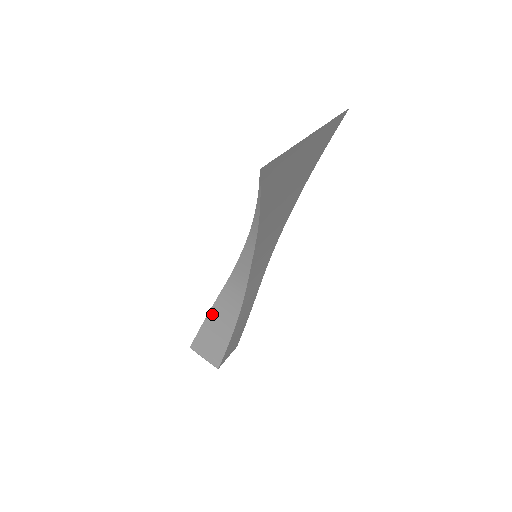
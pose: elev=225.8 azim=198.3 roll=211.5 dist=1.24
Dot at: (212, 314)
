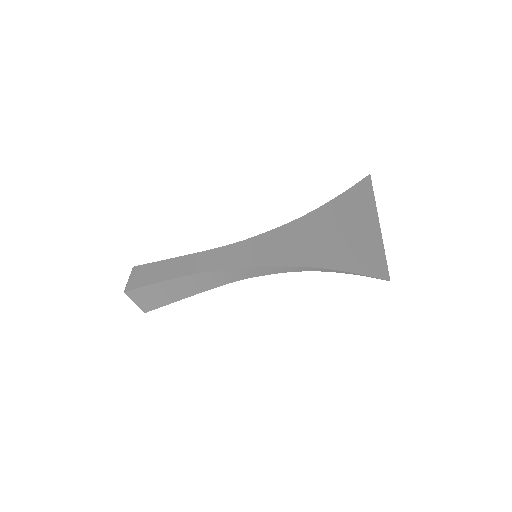
Dot at: (179, 280)
